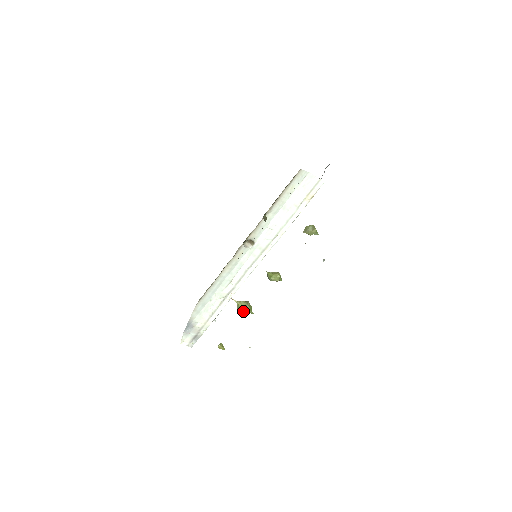
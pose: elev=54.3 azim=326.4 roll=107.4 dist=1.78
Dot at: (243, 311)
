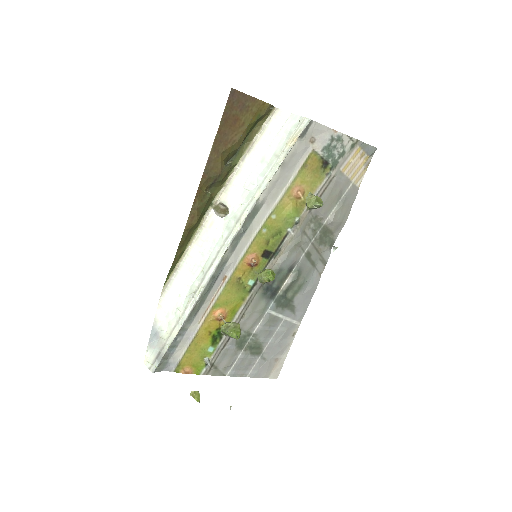
Dot at: (224, 331)
